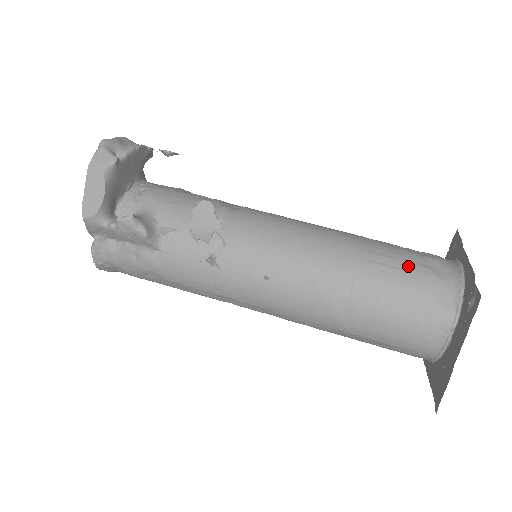
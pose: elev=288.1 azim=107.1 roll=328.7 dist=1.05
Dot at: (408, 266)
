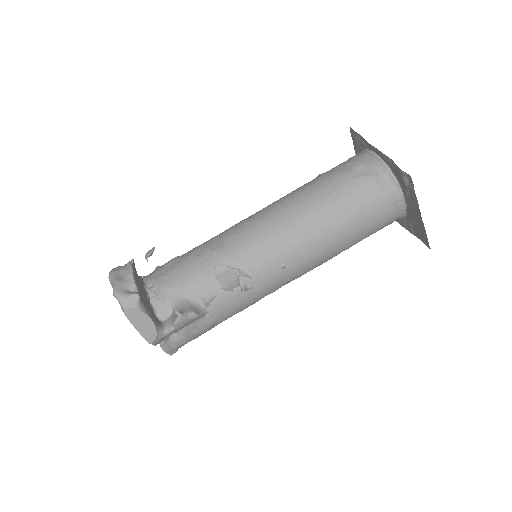
Dot at: (351, 185)
